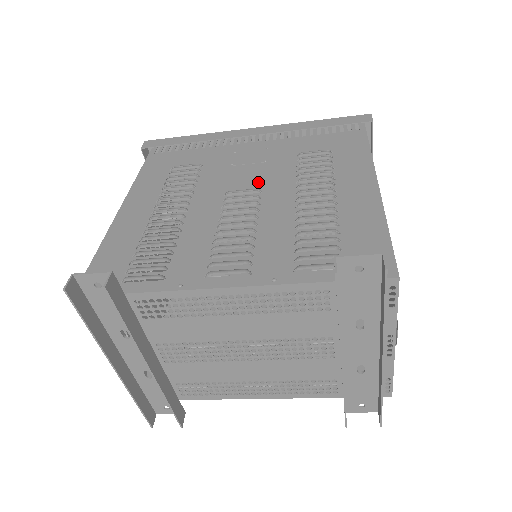
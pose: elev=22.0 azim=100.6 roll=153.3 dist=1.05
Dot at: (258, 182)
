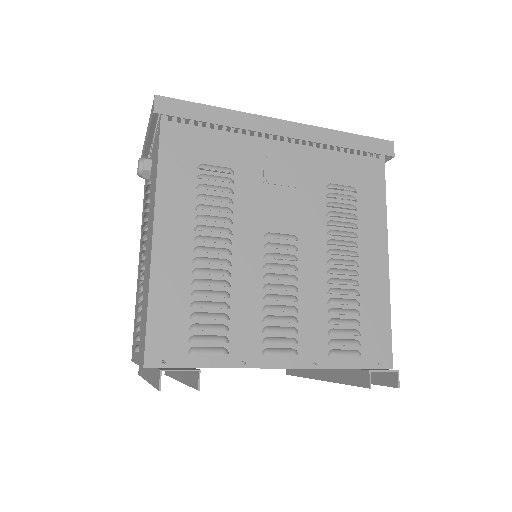
Dot at: (294, 223)
